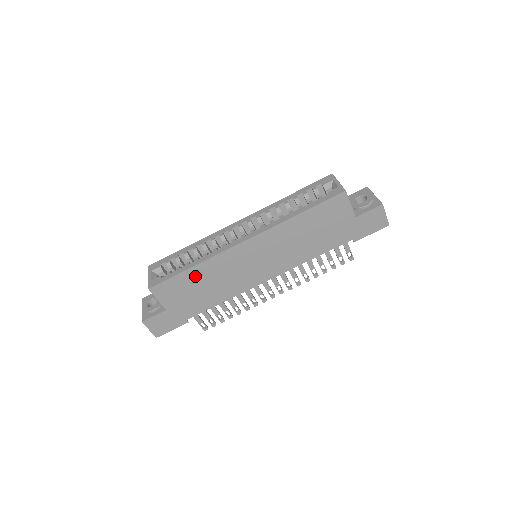
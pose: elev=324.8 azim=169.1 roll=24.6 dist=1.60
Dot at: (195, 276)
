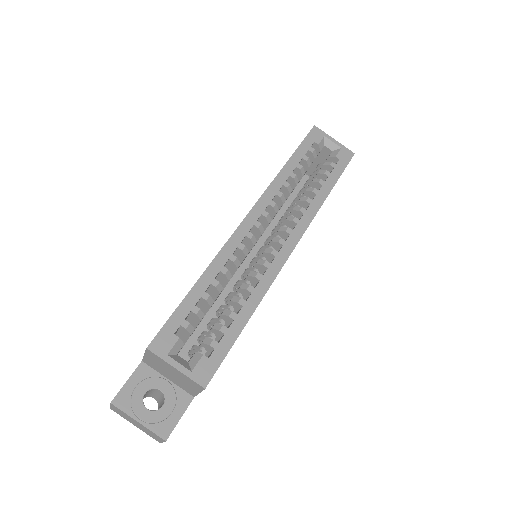
Dot at: occluded
